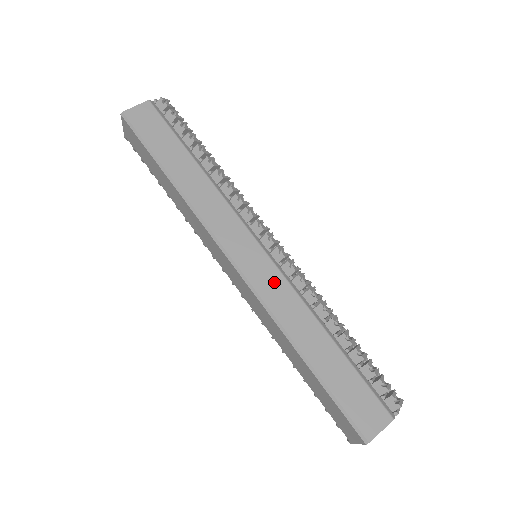
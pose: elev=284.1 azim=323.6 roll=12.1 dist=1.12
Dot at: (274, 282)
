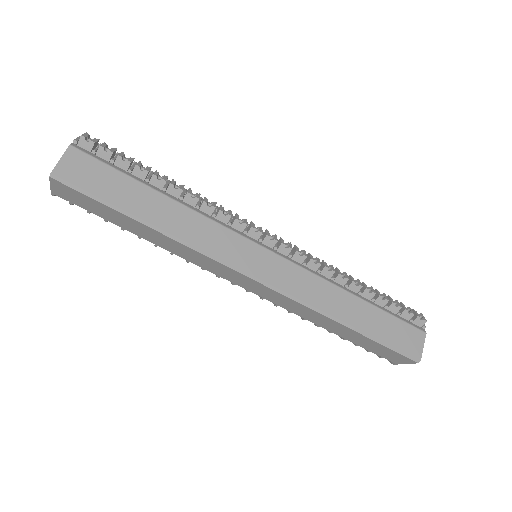
Dot at: (296, 277)
